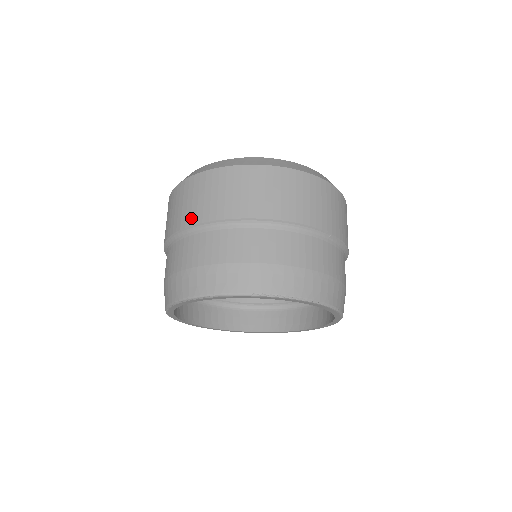
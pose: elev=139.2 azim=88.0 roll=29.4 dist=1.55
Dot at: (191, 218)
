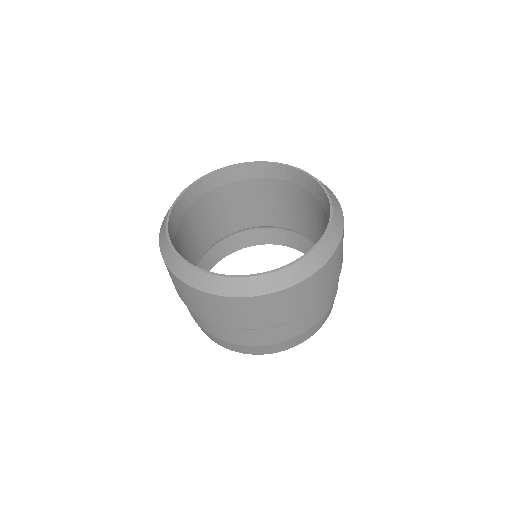
Dot at: (219, 321)
